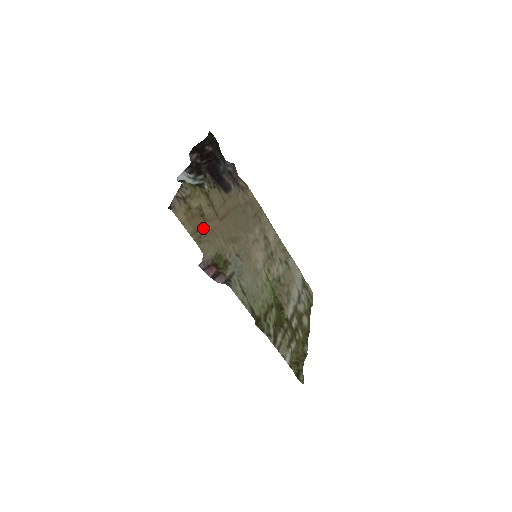
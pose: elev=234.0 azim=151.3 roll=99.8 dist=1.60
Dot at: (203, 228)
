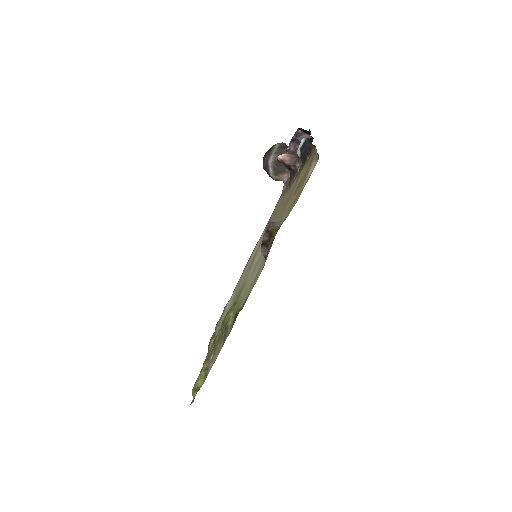
Dot at: (295, 197)
